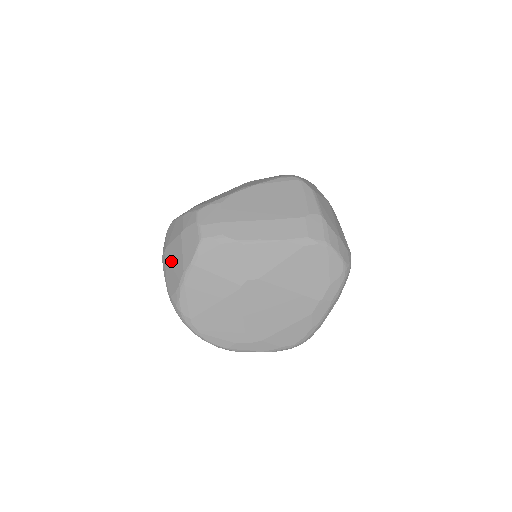
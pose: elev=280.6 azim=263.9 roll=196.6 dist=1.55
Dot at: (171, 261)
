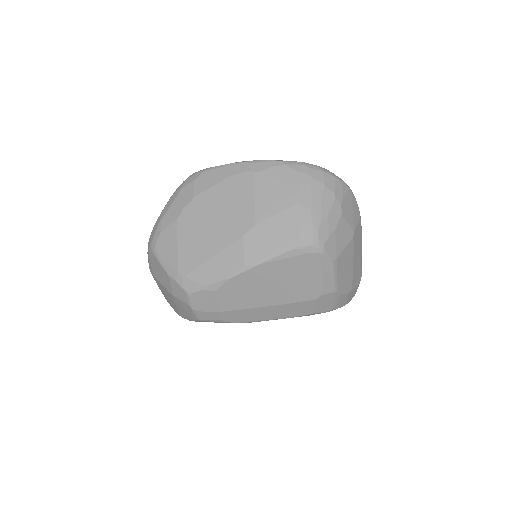
Dot at: (163, 292)
